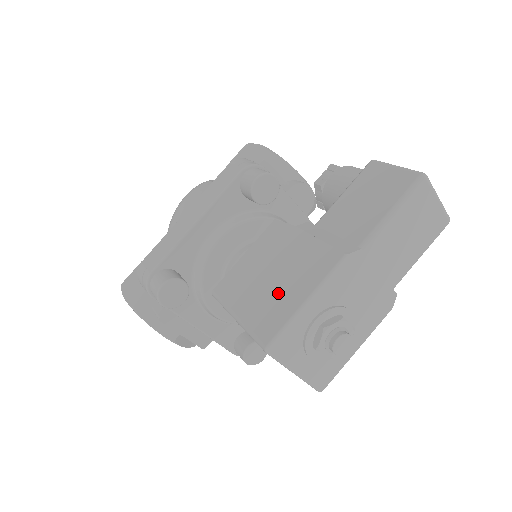
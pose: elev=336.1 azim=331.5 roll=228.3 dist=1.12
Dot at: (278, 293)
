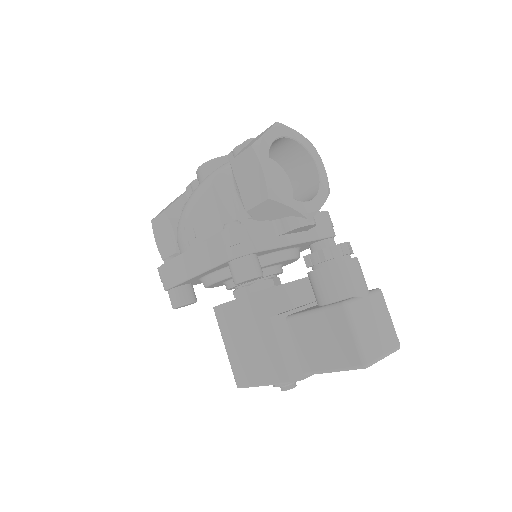
Dot at: (249, 362)
